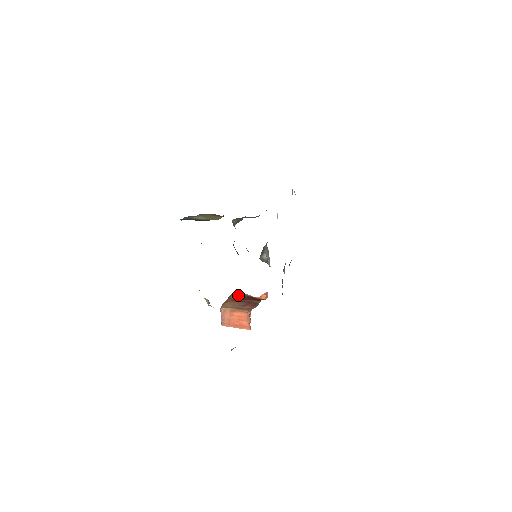
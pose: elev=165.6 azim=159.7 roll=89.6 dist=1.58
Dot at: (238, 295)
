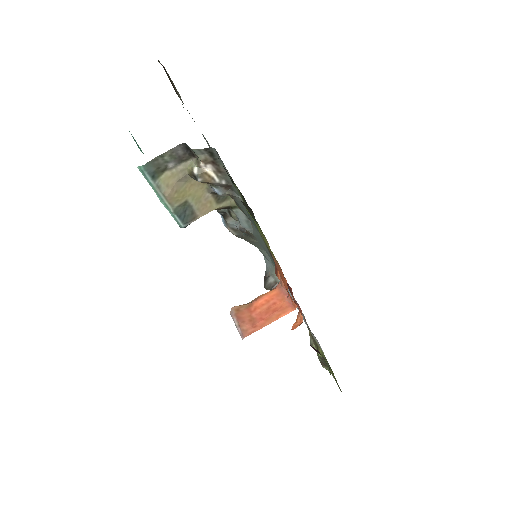
Dot at: occluded
